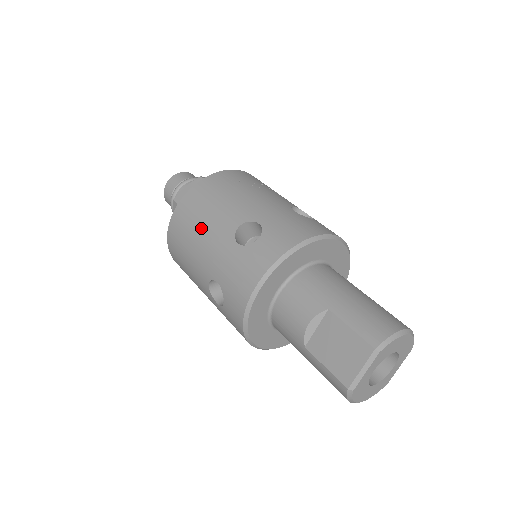
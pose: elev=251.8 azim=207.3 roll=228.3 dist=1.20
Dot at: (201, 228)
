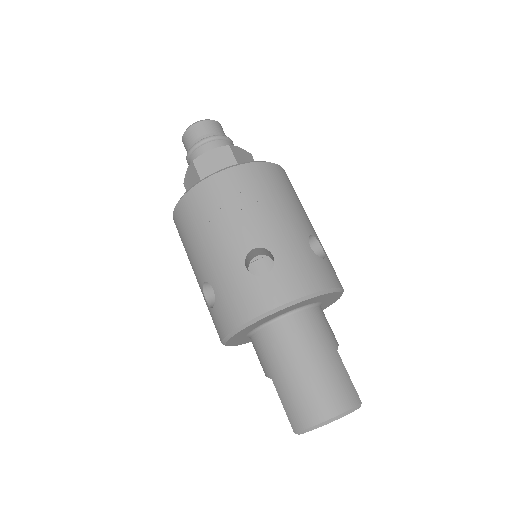
Dot at: (189, 260)
